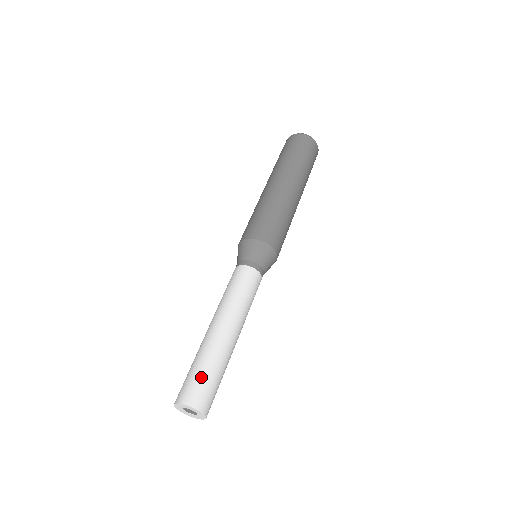
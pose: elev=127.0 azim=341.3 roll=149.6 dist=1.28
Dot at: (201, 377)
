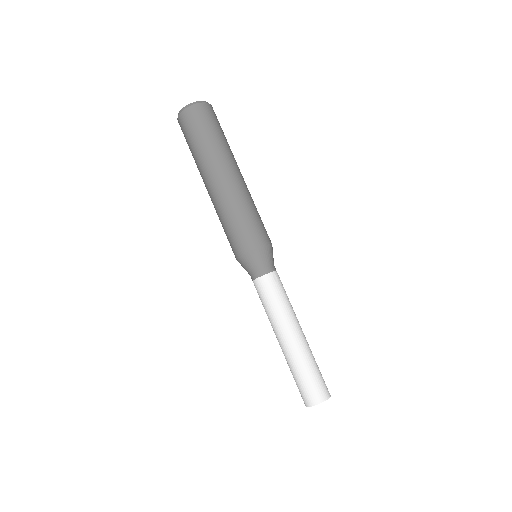
Dot at: (305, 382)
